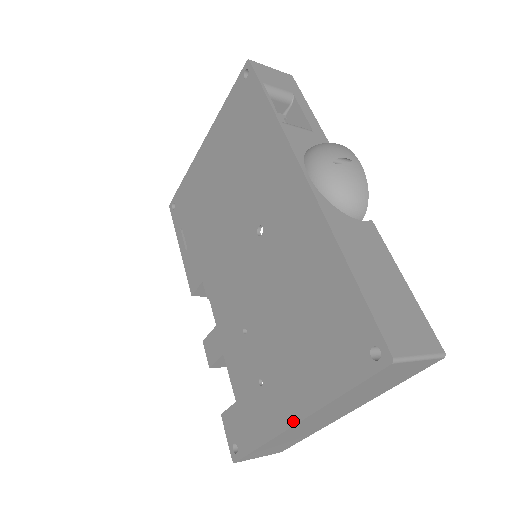
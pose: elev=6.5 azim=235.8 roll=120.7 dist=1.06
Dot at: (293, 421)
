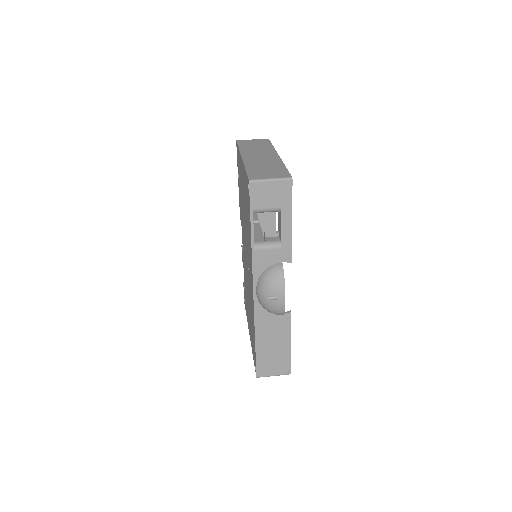
Dot at: (249, 333)
